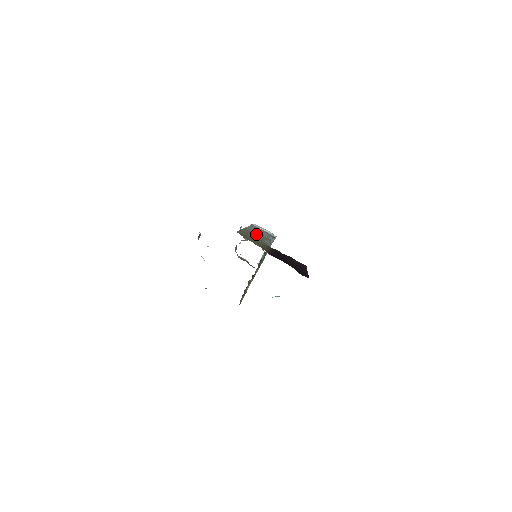
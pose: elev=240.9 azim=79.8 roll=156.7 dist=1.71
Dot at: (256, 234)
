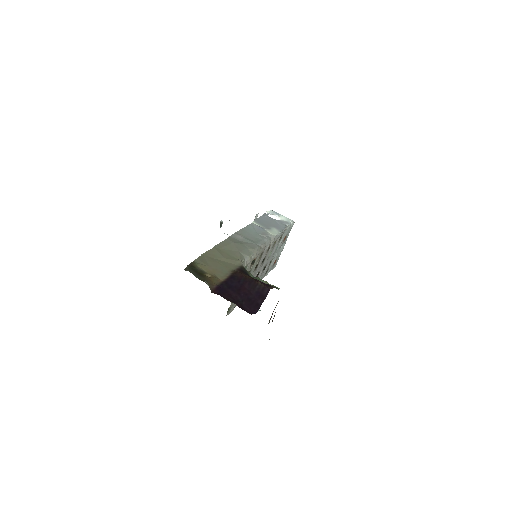
Dot at: (244, 240)
